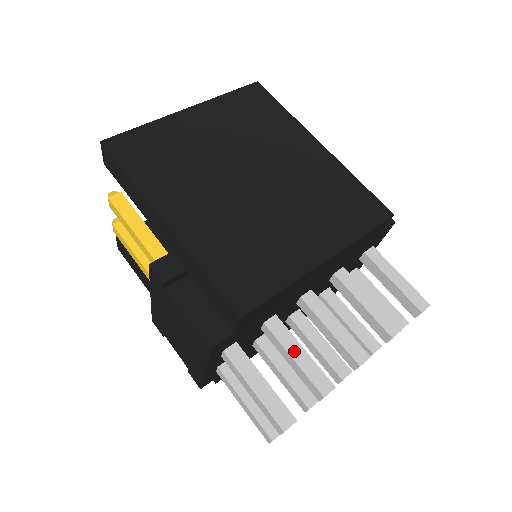
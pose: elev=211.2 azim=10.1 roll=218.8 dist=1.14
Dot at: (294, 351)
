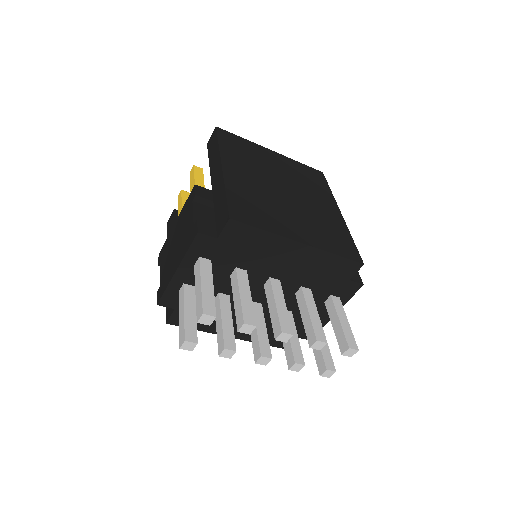
Dot at: (244, 292)
